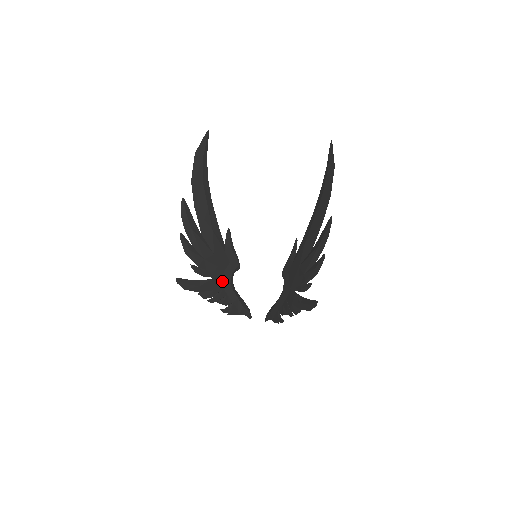
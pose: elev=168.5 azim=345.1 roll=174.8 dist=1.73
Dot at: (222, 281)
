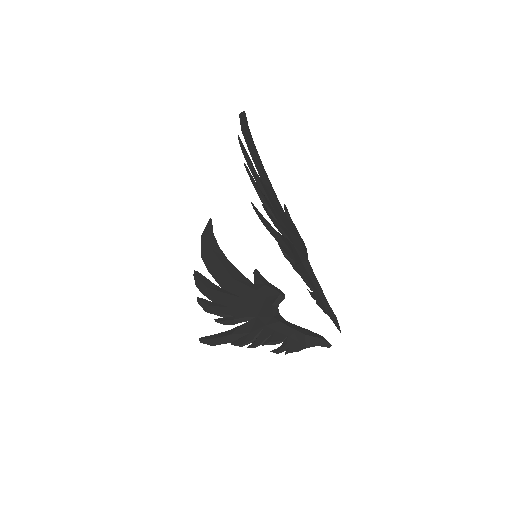
Dot at: (261, 319)
